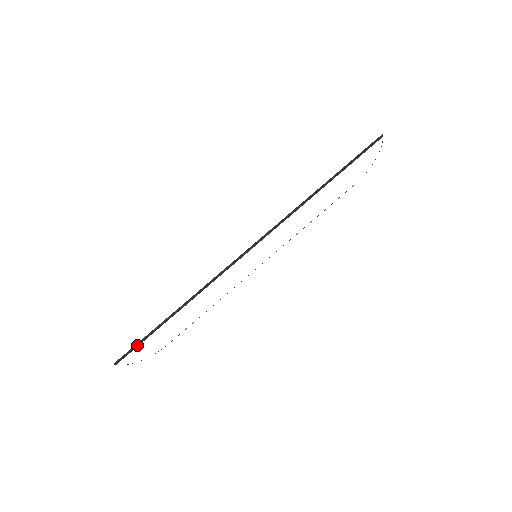
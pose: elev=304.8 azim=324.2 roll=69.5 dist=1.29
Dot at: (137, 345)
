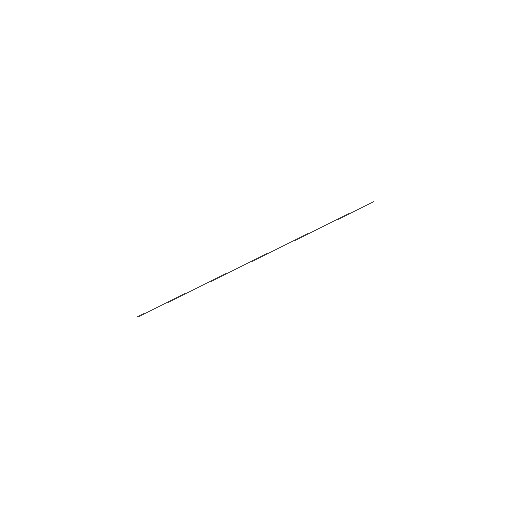
Dot at: occluded
